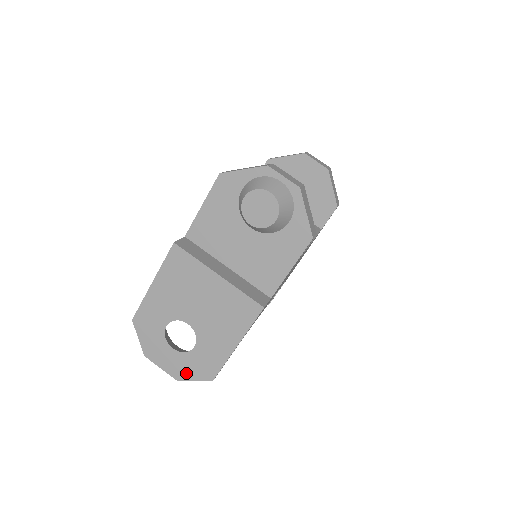
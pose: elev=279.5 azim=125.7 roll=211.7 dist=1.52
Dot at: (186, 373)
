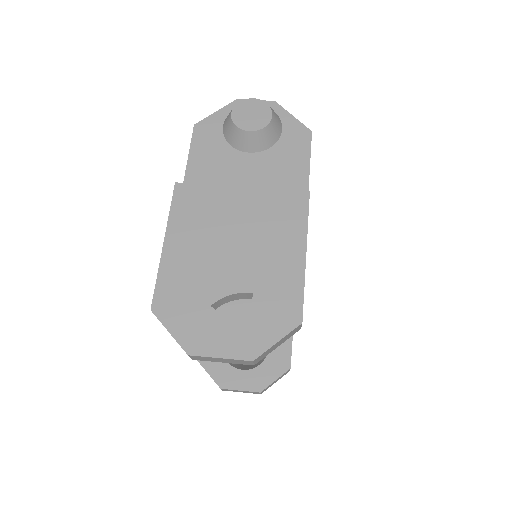
Dot at: (260, 338)
